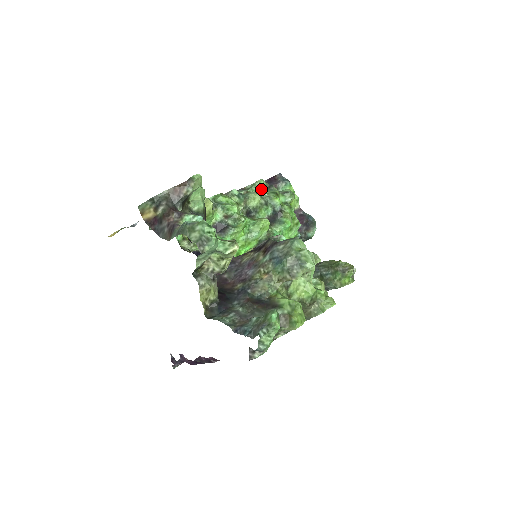
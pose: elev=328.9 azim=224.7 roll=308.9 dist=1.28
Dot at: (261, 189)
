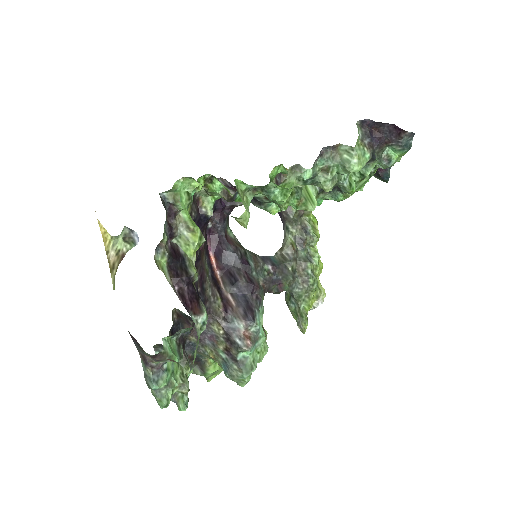
Dot at: occluded
